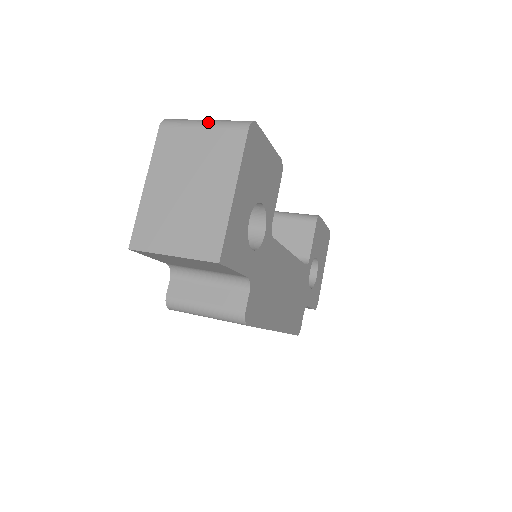
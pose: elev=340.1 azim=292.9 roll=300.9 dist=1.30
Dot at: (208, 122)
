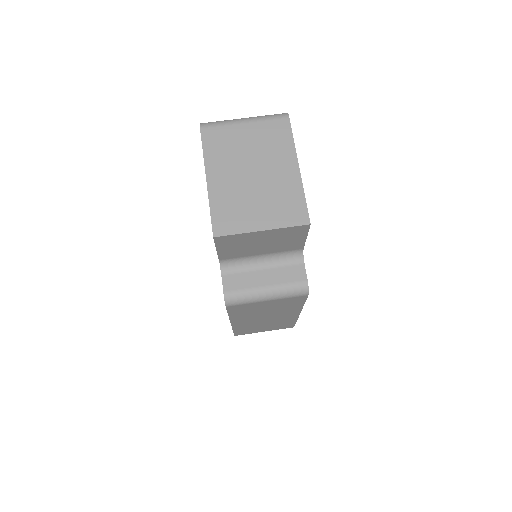
Dot at: (248, 118)
